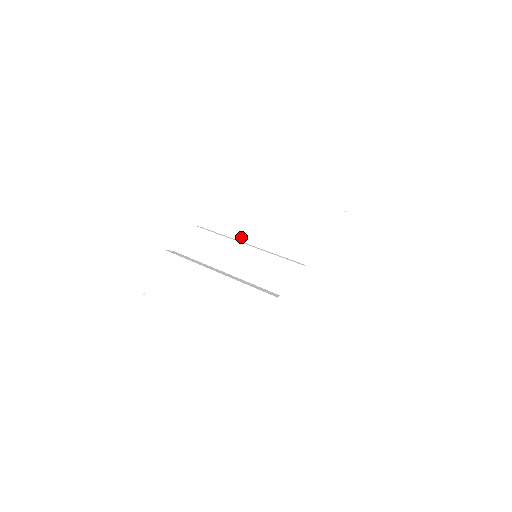
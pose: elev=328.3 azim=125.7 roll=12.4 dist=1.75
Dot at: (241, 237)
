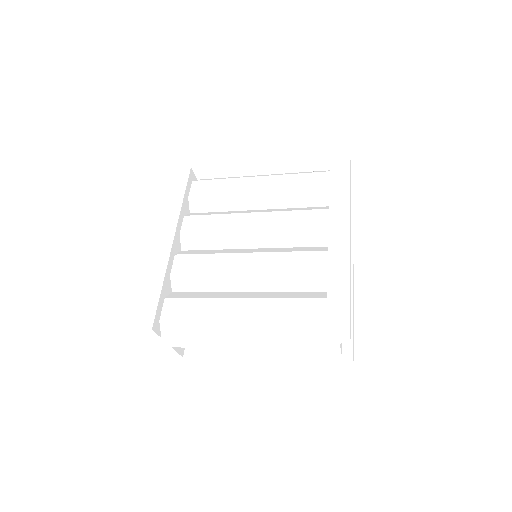
Dot at: (233, 245)
